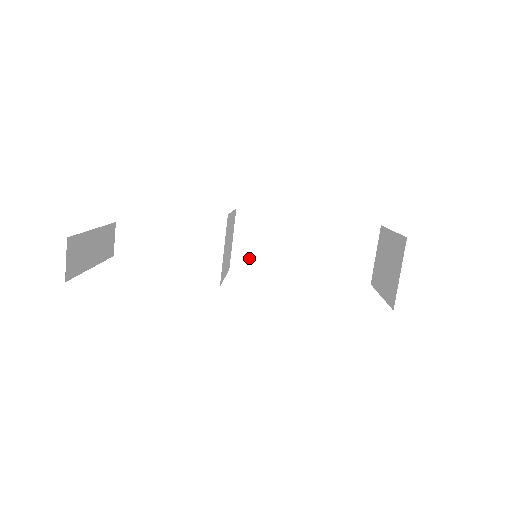
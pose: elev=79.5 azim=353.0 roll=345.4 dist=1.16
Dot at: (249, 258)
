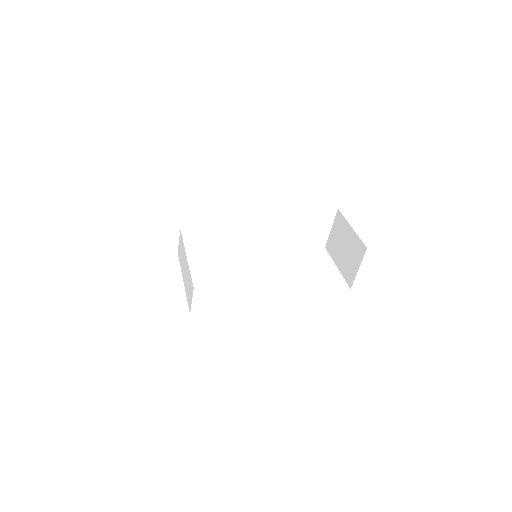
Dot at: (240, 242)
